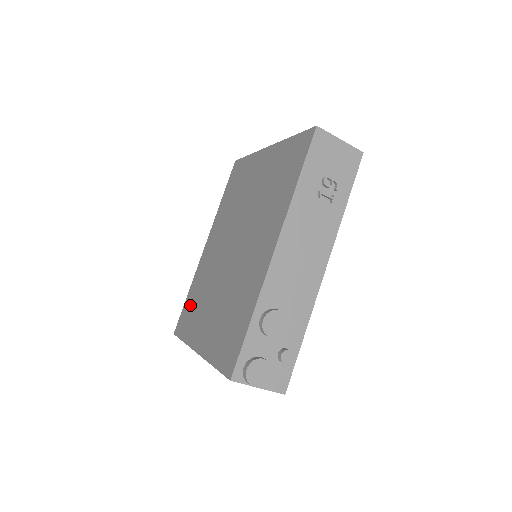
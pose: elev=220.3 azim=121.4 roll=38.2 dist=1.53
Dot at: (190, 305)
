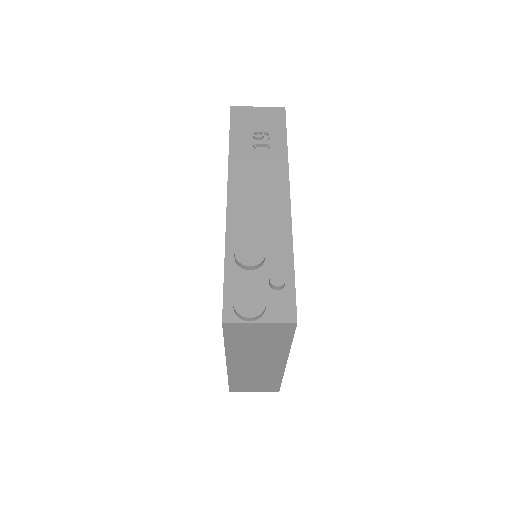
Dot at: occluded
